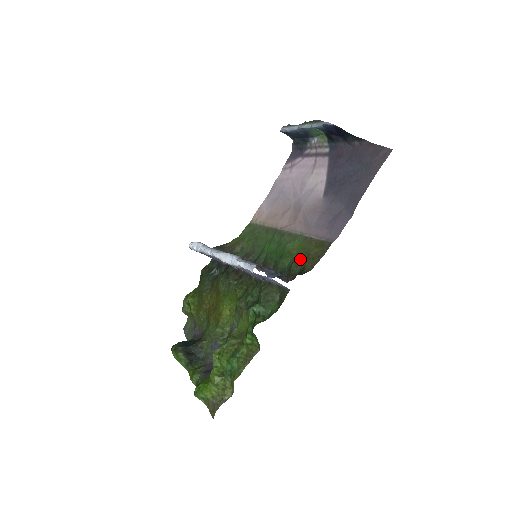
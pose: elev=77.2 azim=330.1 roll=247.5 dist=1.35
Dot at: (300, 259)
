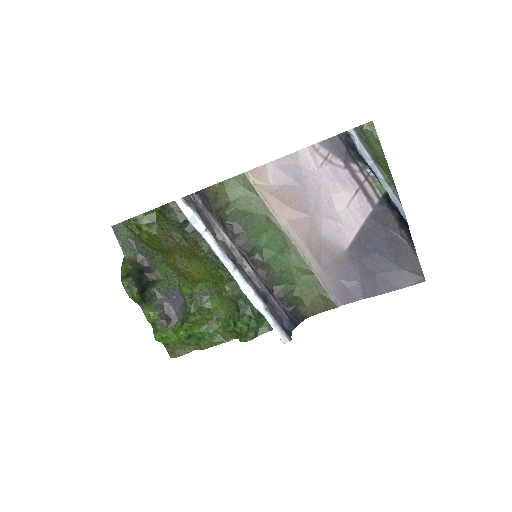
Dot at: (302, 295)
